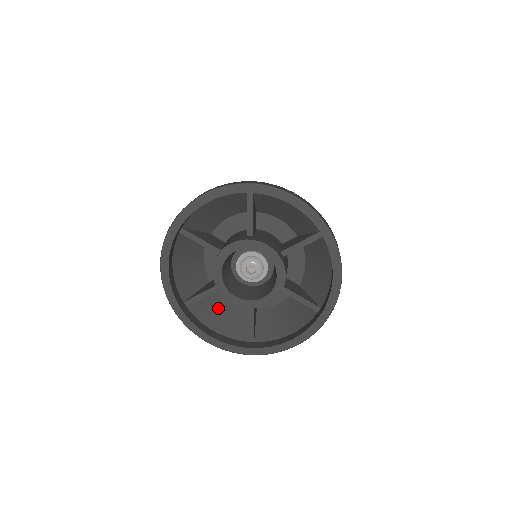
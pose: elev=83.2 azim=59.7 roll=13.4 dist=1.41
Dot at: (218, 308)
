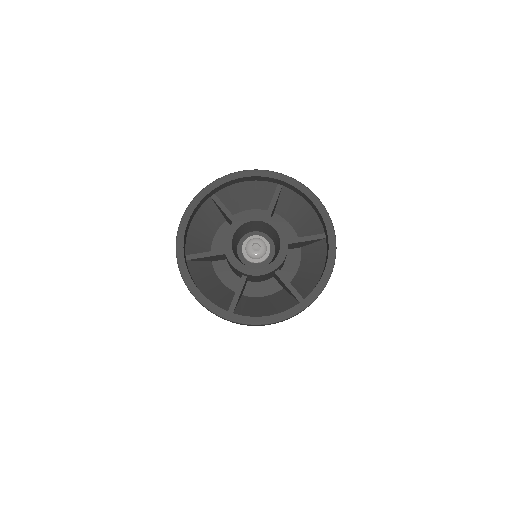
Dot at: (258, 304)
